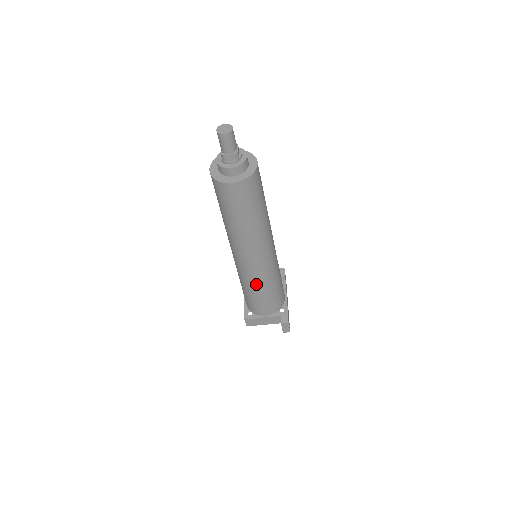
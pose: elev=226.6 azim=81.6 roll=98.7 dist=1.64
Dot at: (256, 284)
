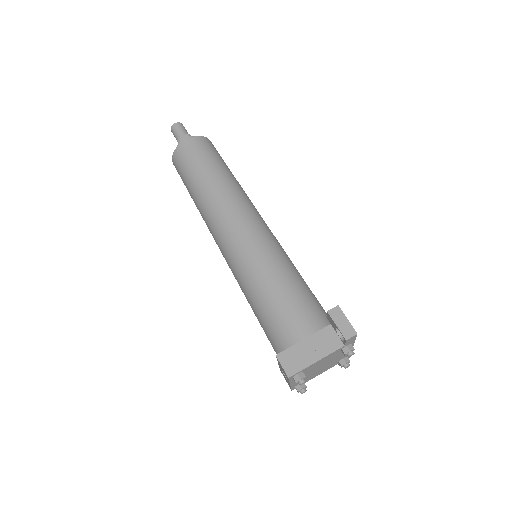
Dot at: (261, 265)
